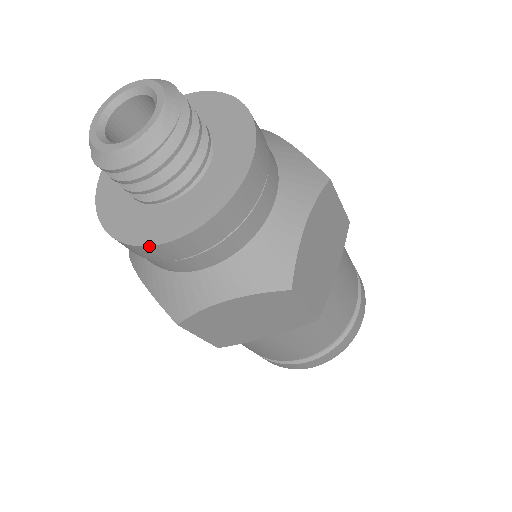
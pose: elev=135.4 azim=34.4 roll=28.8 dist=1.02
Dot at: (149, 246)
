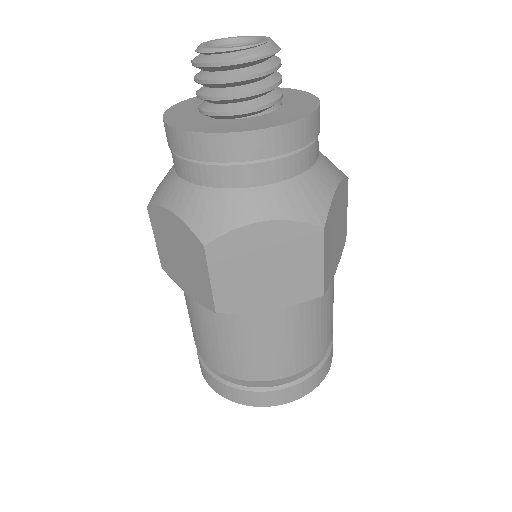
Dot at: (227, 133)
